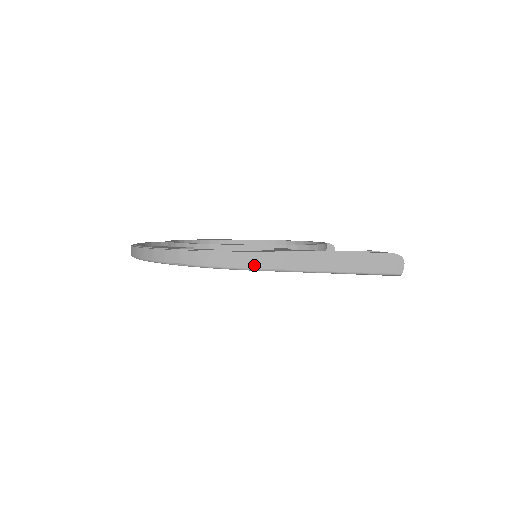
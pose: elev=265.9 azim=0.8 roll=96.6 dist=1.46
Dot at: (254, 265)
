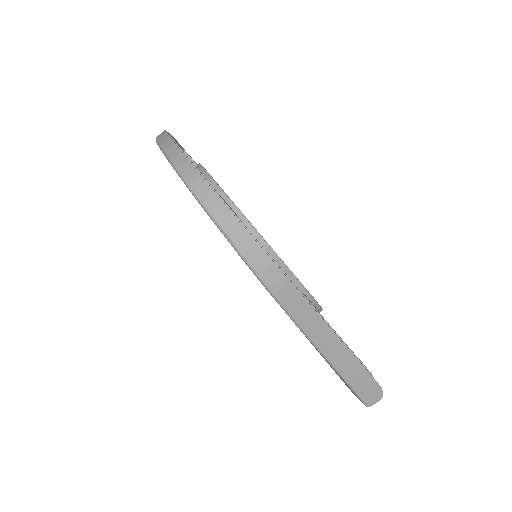
Dot at: (292, 309)
